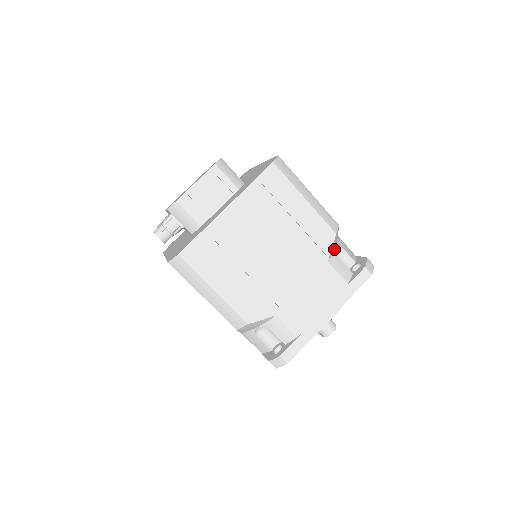
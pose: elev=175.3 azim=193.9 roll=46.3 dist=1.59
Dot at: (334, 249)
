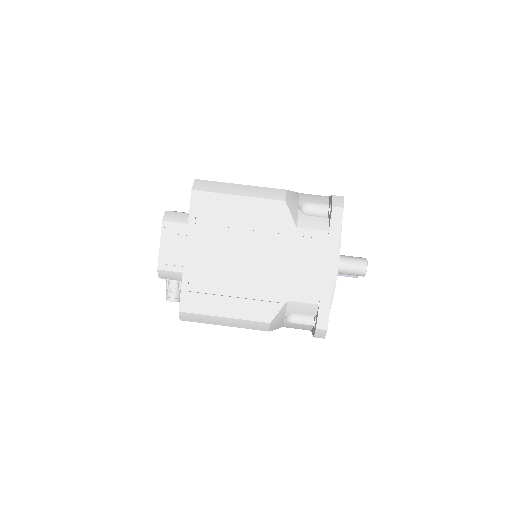
Dot at: (297, 211)
